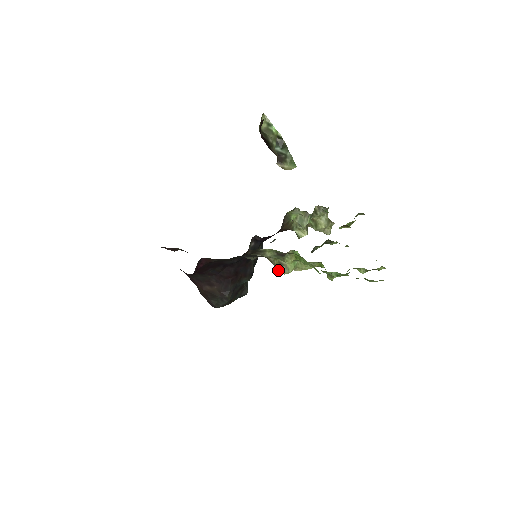
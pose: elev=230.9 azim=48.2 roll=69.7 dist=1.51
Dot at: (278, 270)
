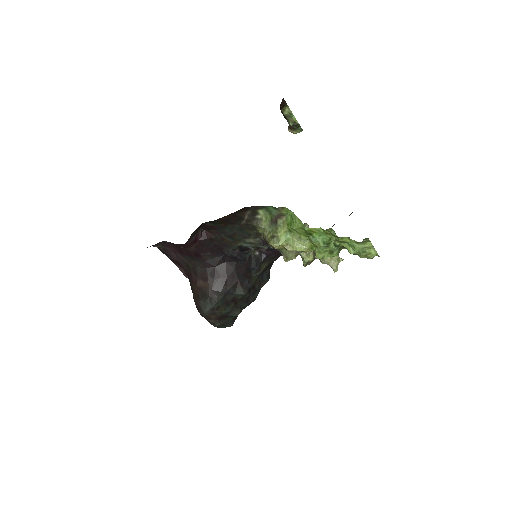
Dot at: (269, 242)
